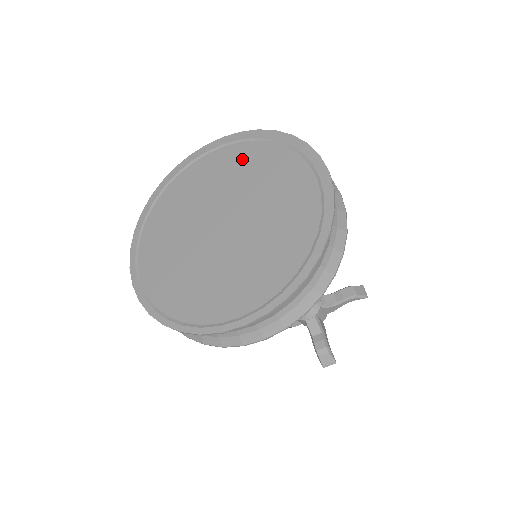
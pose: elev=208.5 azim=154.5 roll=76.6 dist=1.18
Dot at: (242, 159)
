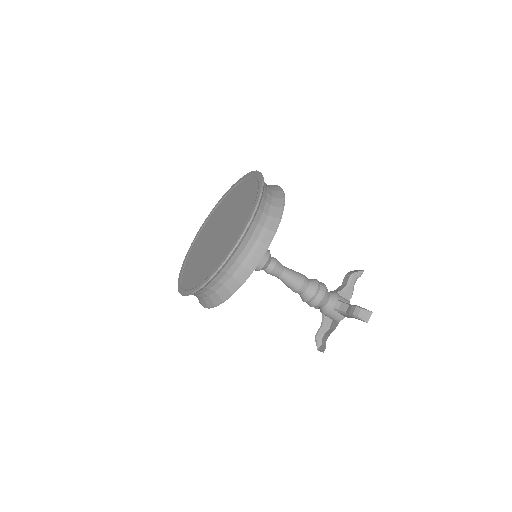
Dot at: (216, 214)
